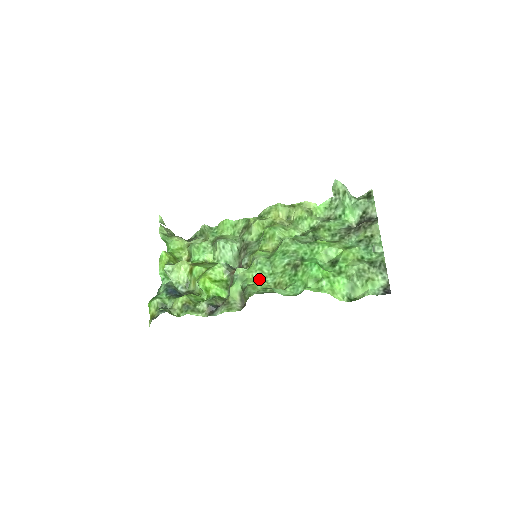
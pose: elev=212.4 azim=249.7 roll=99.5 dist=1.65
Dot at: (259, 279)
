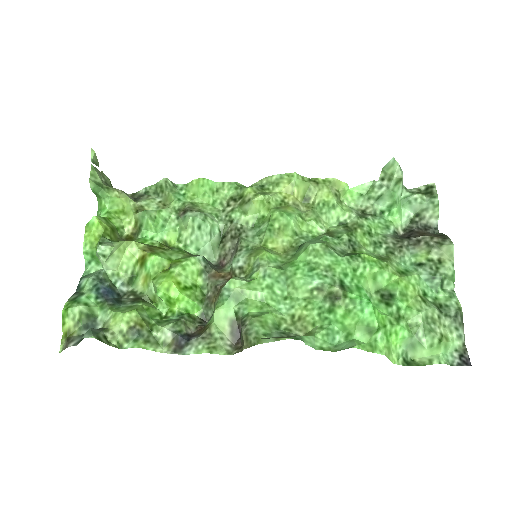
Dot at: (267, 304)
